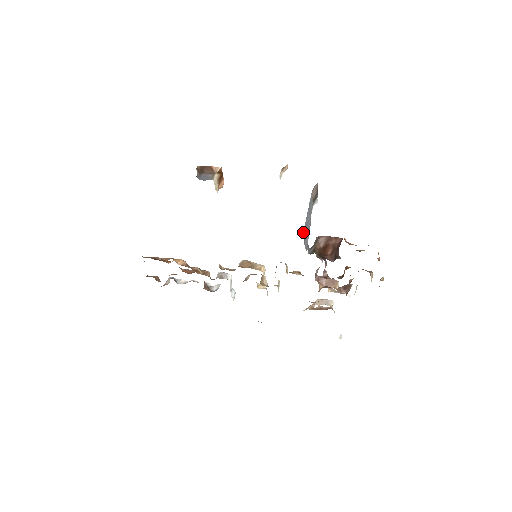
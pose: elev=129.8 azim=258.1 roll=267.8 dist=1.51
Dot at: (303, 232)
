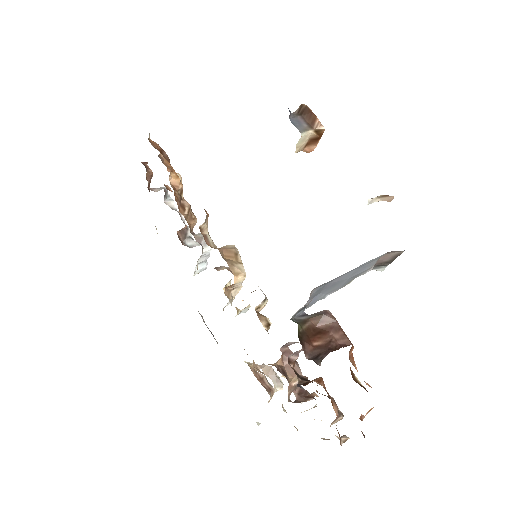
Dot at: (318, 287)
